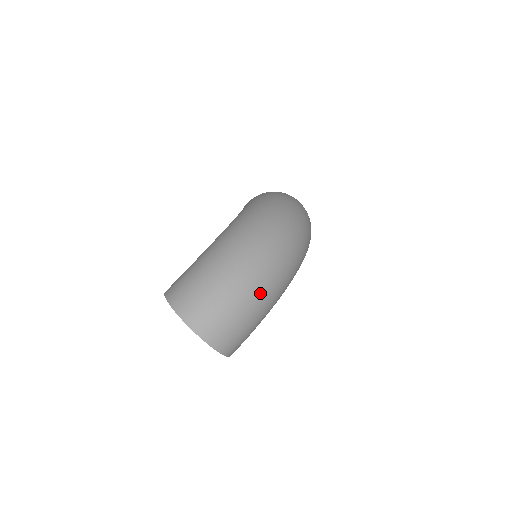
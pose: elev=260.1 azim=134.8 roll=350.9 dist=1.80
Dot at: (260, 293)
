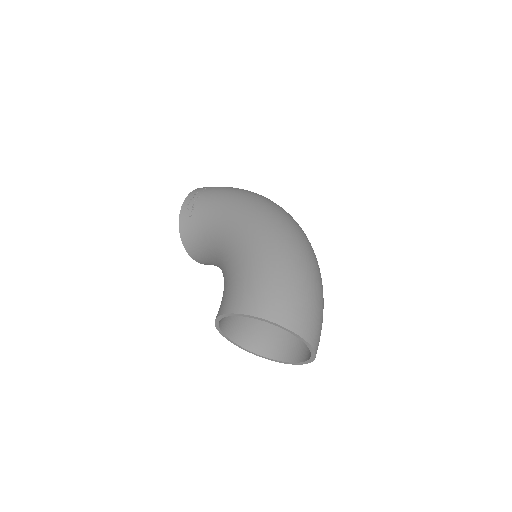
Dot at: occluded
